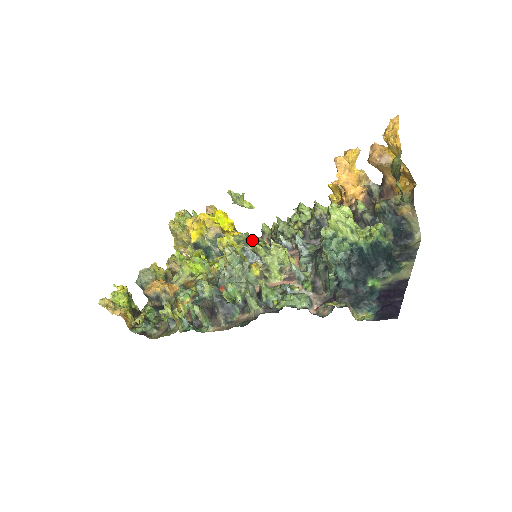
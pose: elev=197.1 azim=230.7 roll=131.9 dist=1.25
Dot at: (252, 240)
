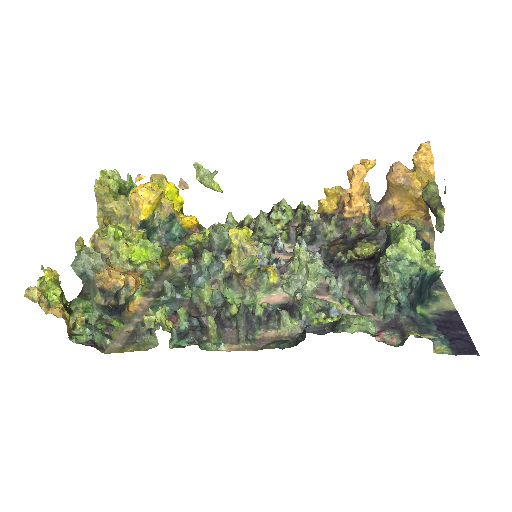
Dot at: occluded
